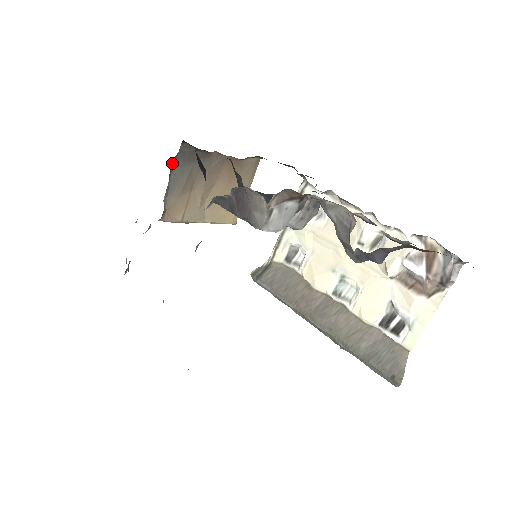
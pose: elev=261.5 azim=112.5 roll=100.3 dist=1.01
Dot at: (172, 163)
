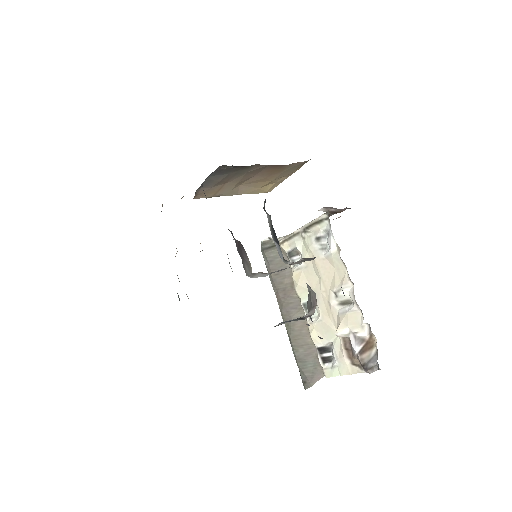
Dot at: (207, 177)
